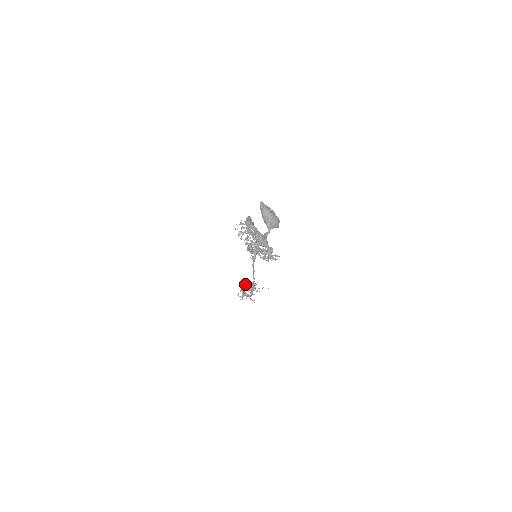
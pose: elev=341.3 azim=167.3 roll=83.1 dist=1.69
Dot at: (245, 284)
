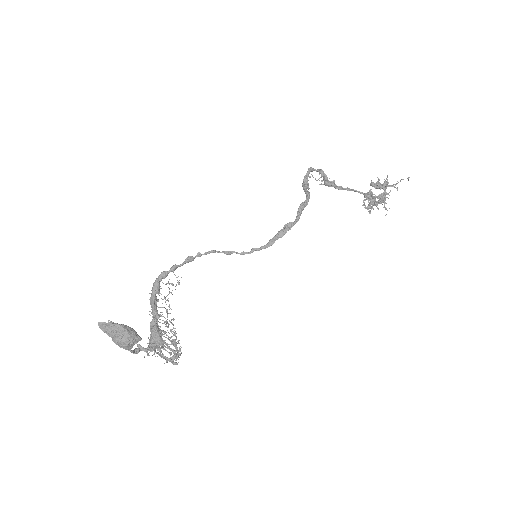
Dot at: occluded
